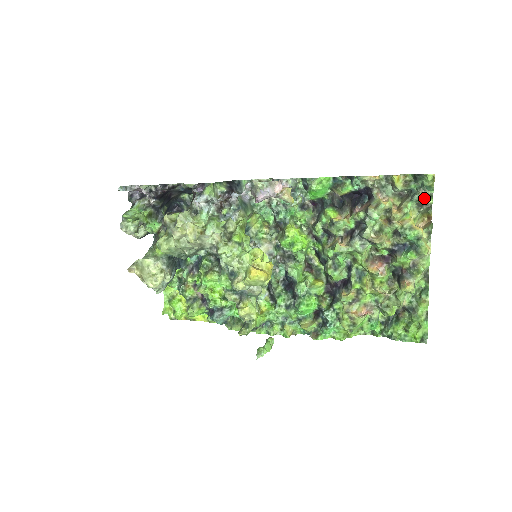
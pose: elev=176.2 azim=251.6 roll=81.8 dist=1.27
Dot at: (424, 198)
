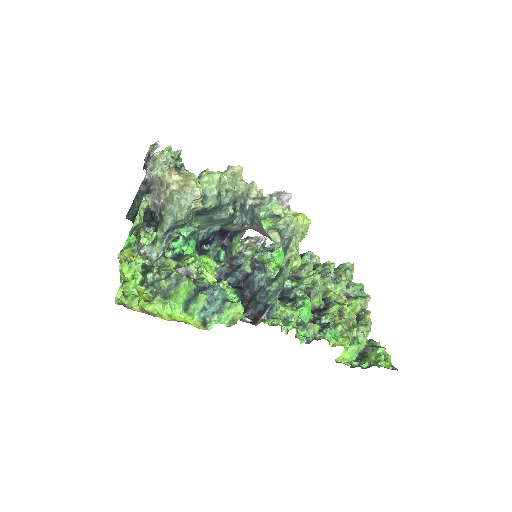
Dot at: (349, 278)
